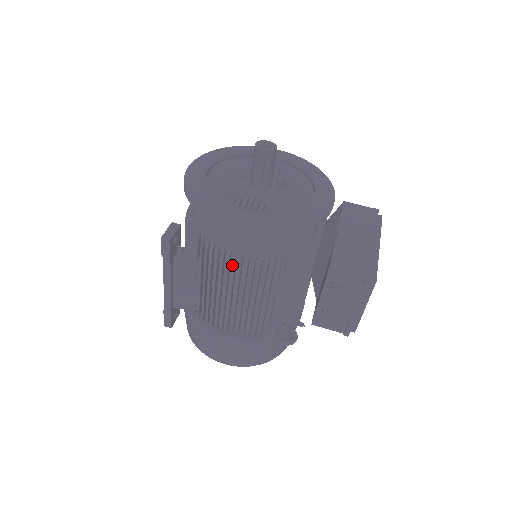
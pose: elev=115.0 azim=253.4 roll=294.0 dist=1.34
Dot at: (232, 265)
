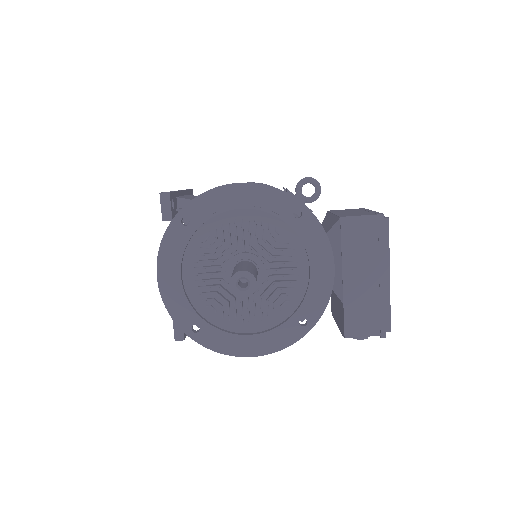
Dot at: occluded
